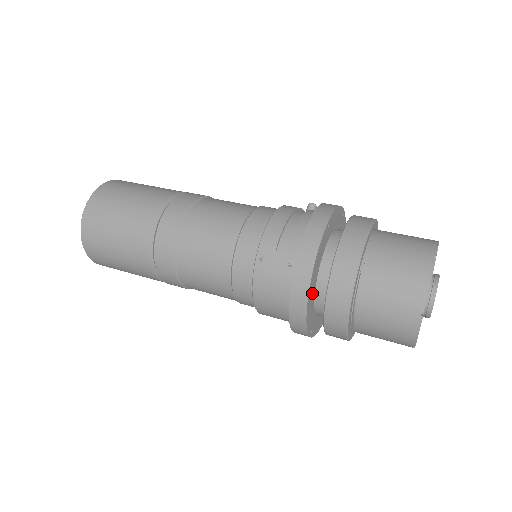
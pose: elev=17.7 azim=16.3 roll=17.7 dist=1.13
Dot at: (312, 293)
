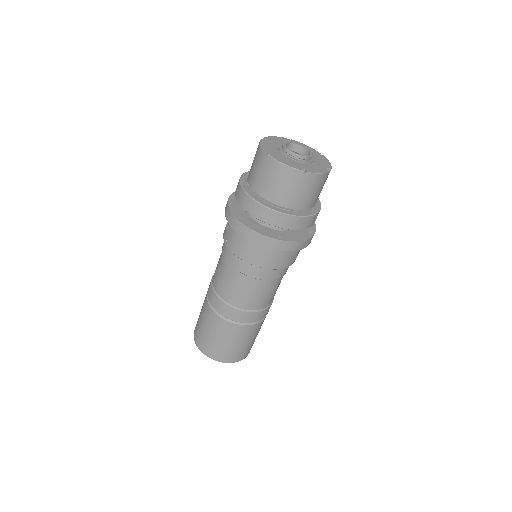
Dot at: (247, 220)
